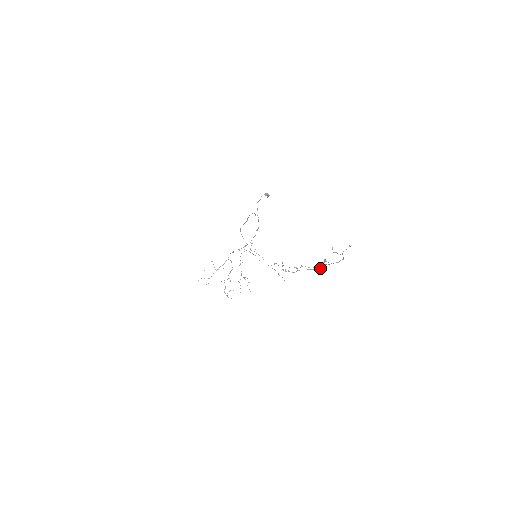
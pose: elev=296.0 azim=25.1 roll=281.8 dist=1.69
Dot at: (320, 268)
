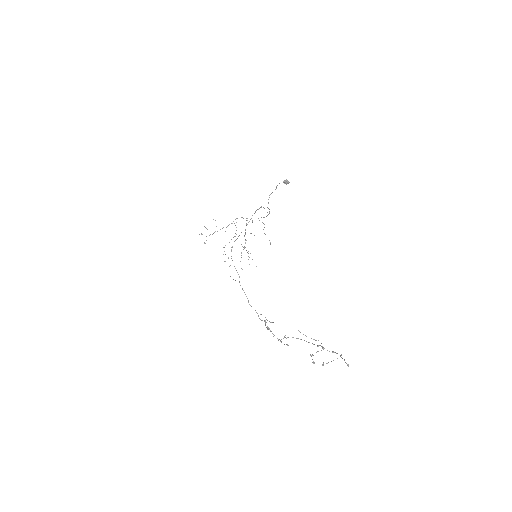
Dot at: occluded
